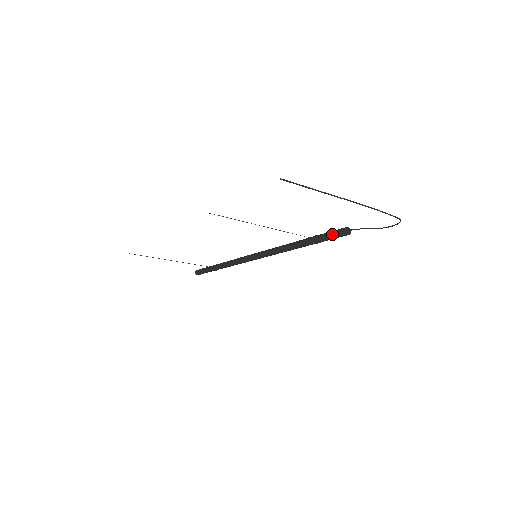
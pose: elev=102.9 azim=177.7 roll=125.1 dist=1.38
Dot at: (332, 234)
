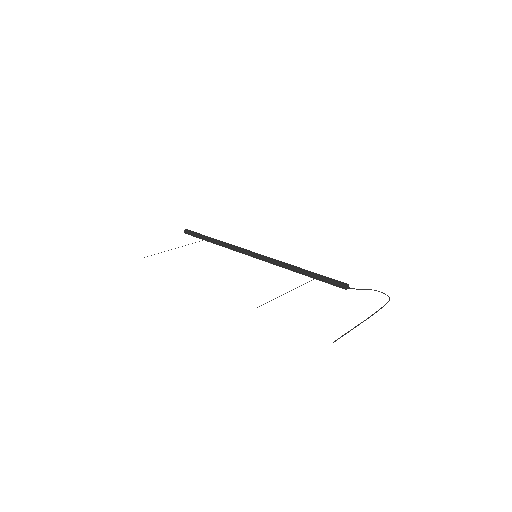
Dot at: (334, 284)
